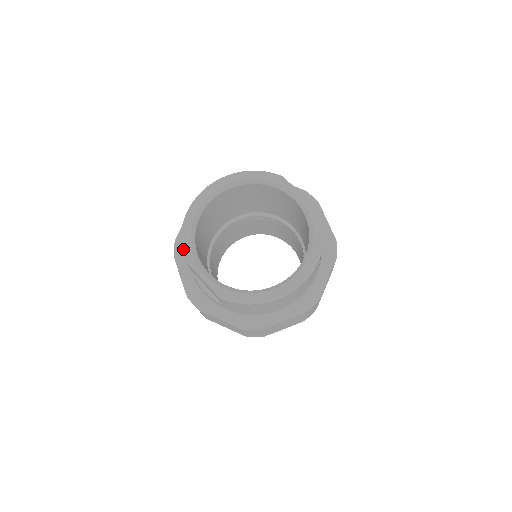
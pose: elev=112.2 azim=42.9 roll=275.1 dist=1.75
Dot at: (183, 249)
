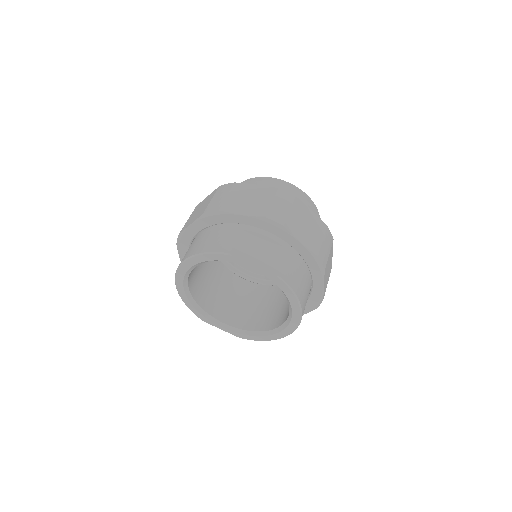
Dot at: occluded
